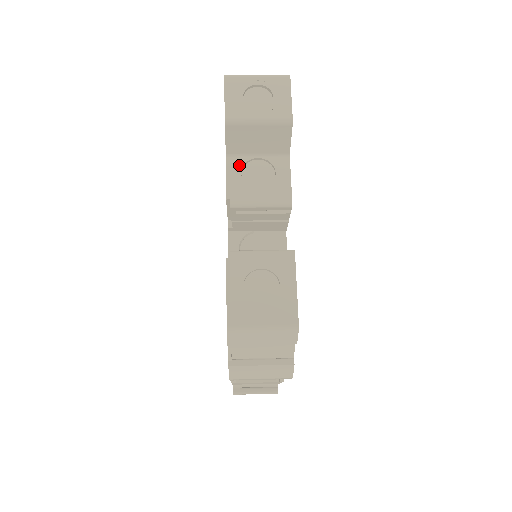
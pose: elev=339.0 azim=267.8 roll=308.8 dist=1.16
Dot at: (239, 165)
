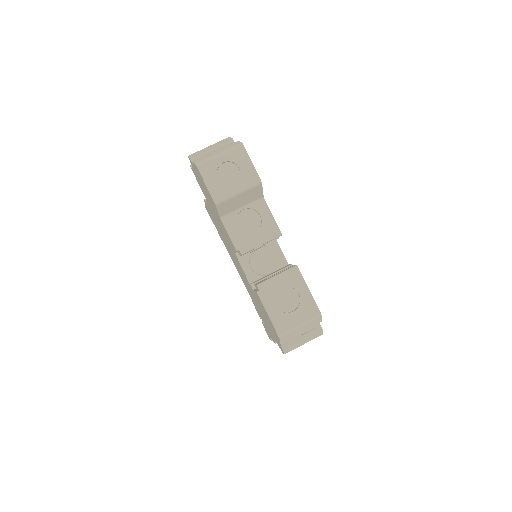
Dot at: (233, 221)
